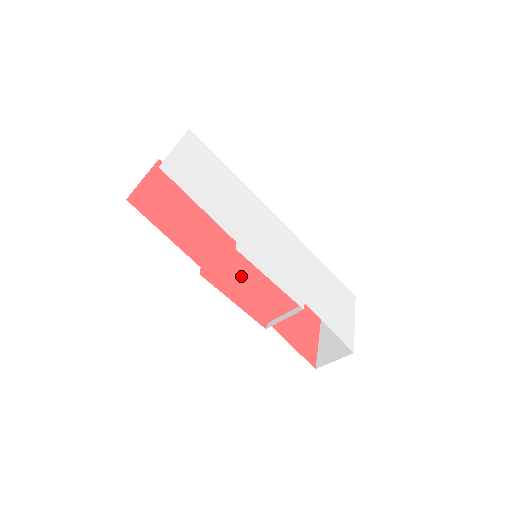
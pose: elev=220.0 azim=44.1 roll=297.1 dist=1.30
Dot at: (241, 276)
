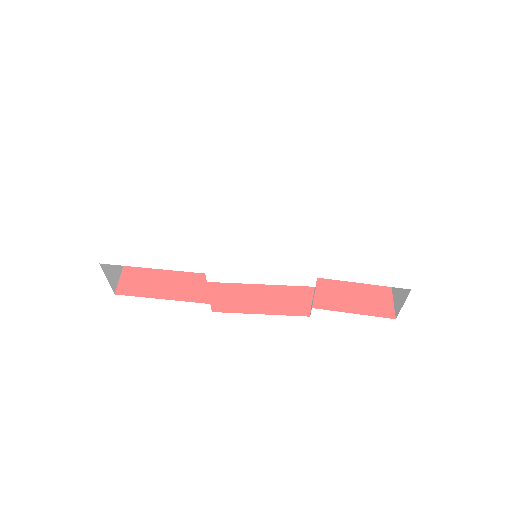
Dot at: occluded
